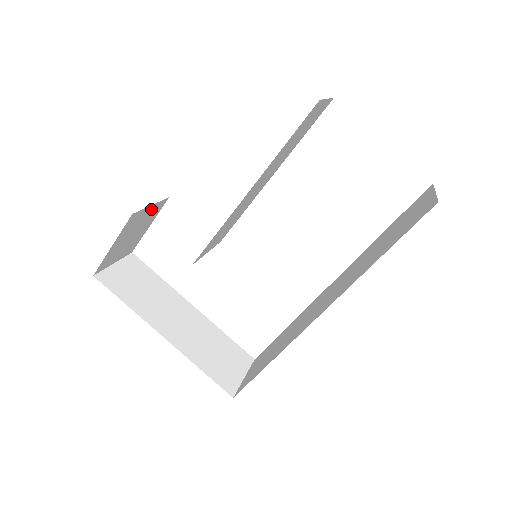
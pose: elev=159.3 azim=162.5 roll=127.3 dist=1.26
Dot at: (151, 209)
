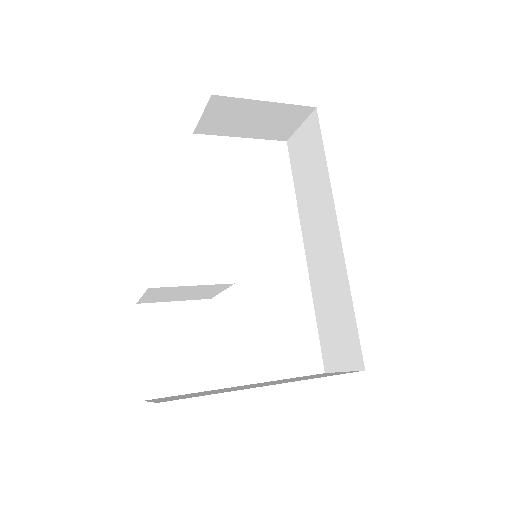
Dot at: occluded
